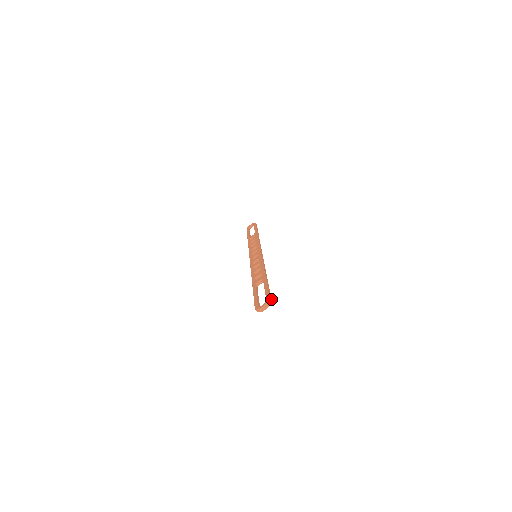
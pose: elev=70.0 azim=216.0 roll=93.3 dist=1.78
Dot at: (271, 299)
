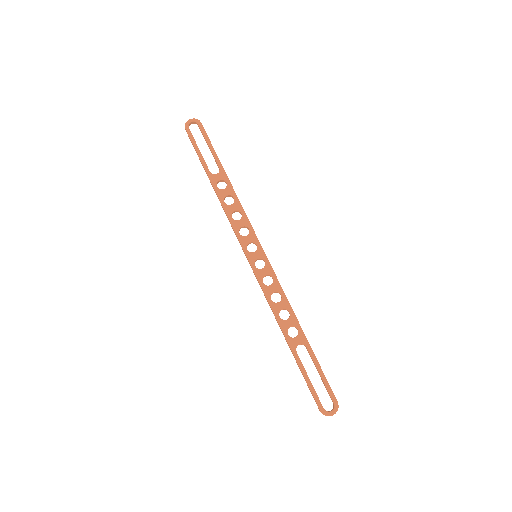
Dot at: (335, 398)
